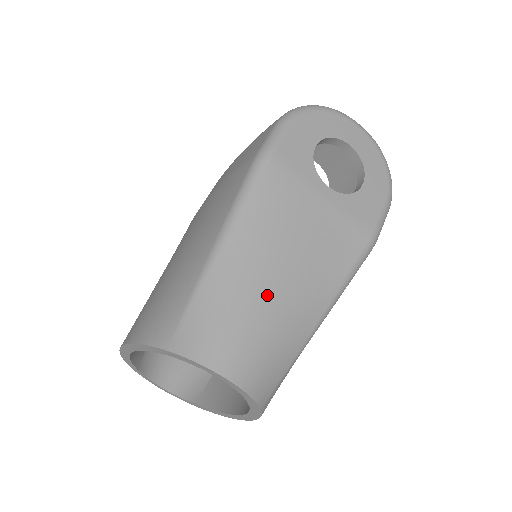
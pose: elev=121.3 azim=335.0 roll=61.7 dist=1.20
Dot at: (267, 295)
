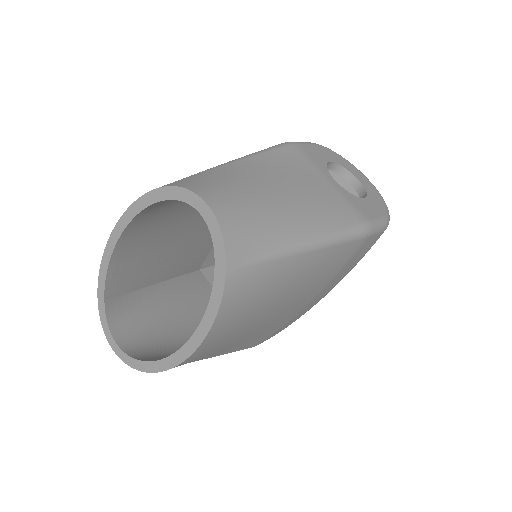
Dot at: (264, 191)
